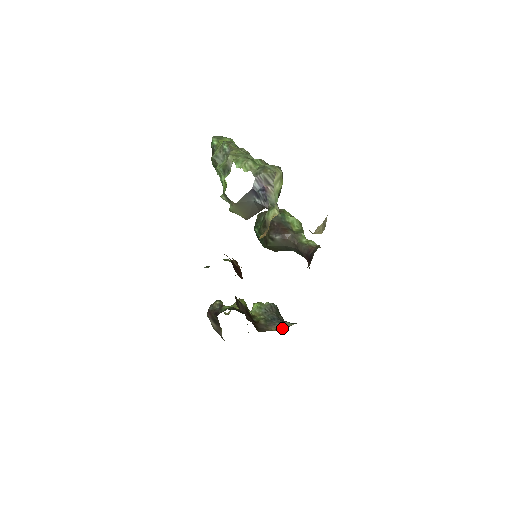
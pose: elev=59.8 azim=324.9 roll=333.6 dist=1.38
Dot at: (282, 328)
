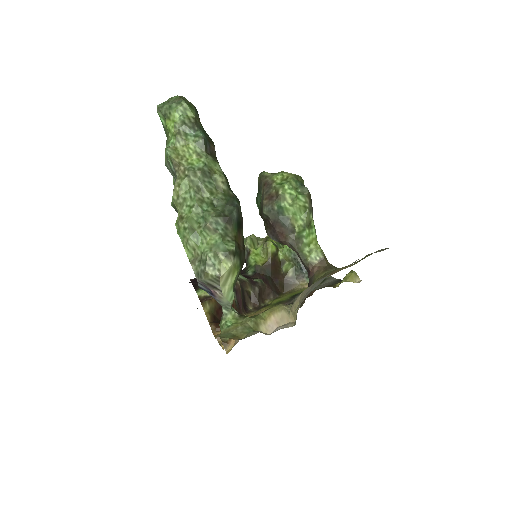
Dot at: occluded
